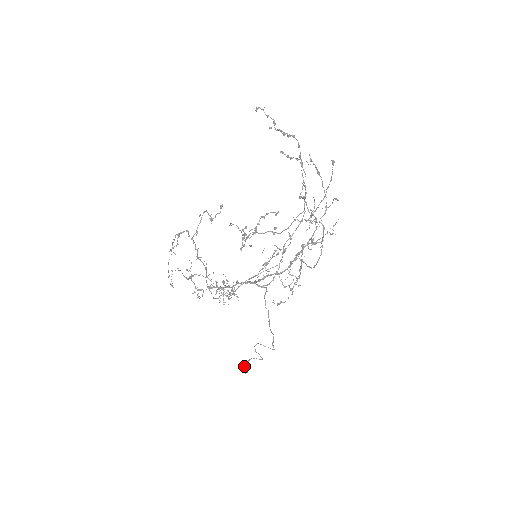
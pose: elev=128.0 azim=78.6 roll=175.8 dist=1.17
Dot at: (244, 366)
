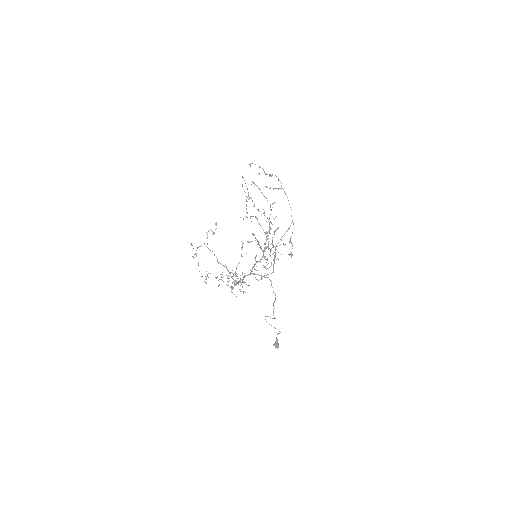
Dot at: (275, 343)
